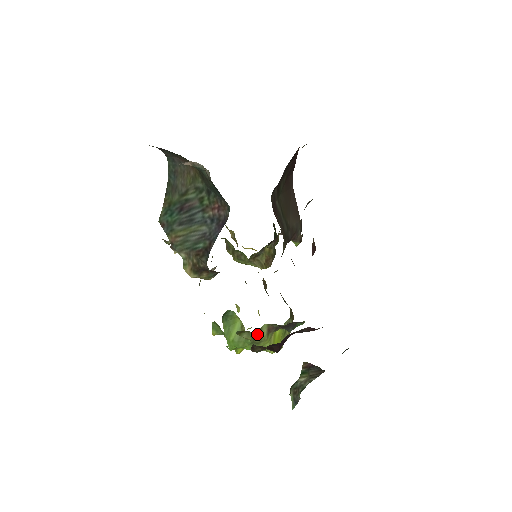
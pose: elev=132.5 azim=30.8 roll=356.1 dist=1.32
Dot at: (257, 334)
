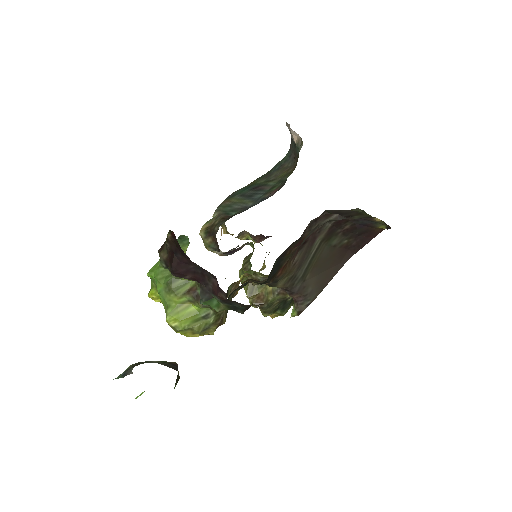
Dot at: (179, 281)
